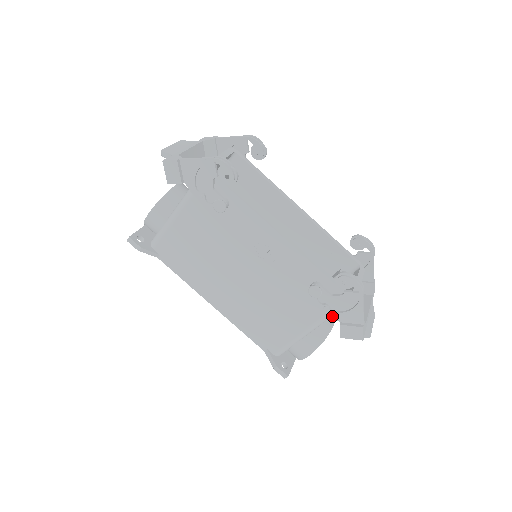
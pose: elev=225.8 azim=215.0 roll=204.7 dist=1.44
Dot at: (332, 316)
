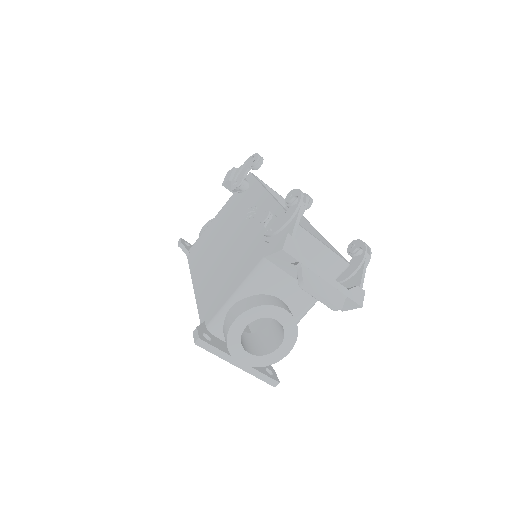
Dot at: (269, 240)
